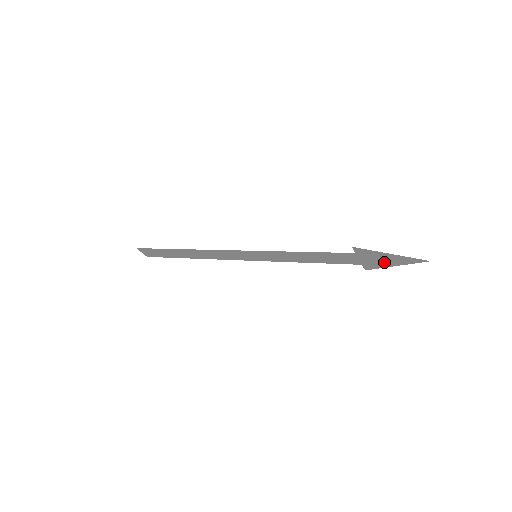
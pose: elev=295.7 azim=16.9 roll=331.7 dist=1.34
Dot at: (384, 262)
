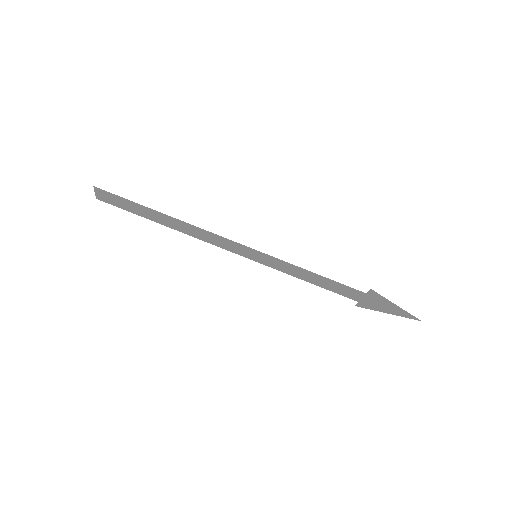
Dot at: (381, 308)
